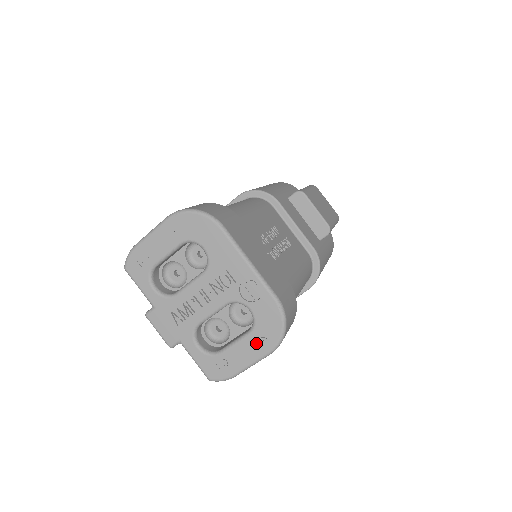
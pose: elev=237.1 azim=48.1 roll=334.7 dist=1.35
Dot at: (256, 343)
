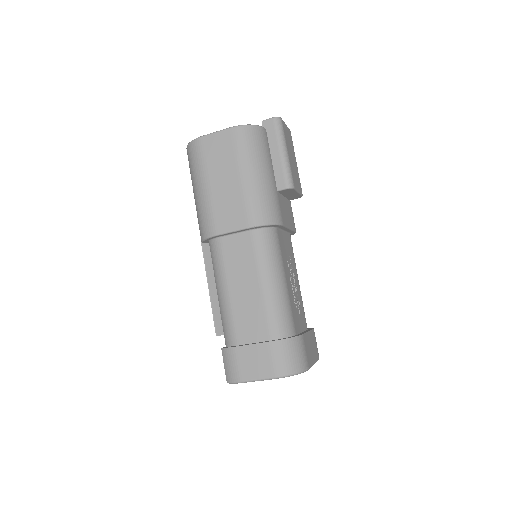
Dot at: occluded
